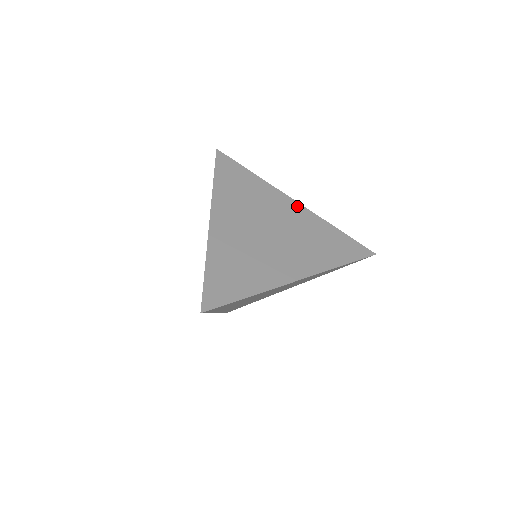
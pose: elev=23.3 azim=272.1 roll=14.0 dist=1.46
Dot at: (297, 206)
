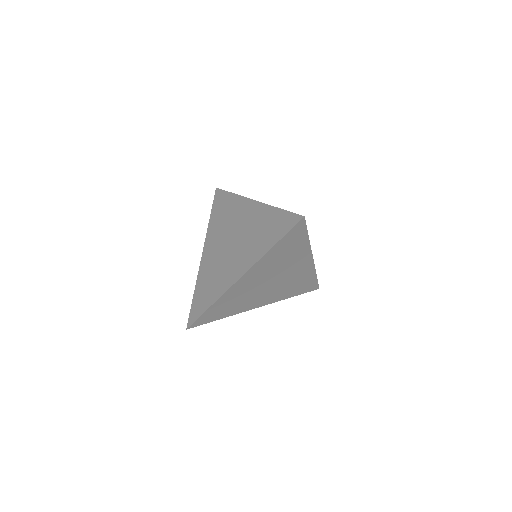
Dot at: occluded
